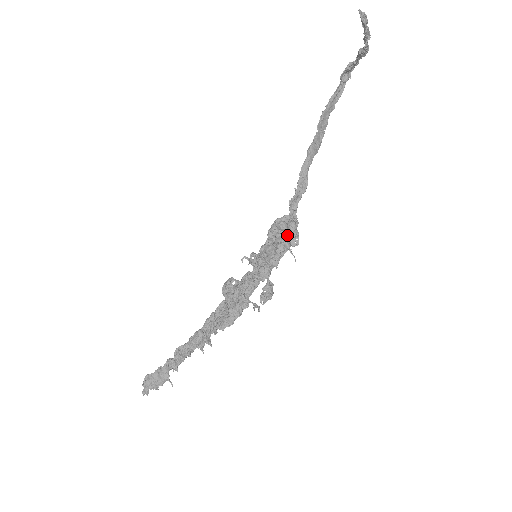
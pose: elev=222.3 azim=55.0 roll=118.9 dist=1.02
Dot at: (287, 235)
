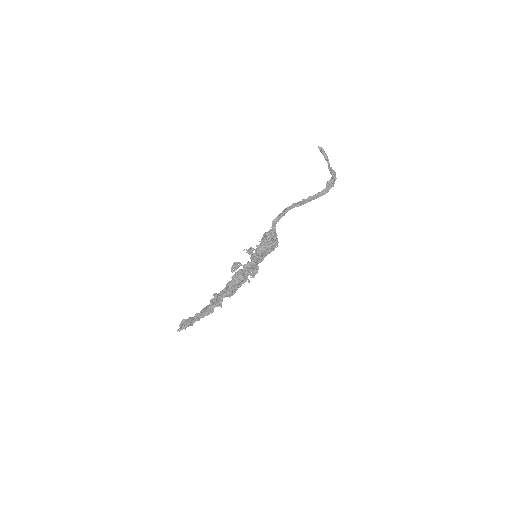
Dot at: (271, 240)
